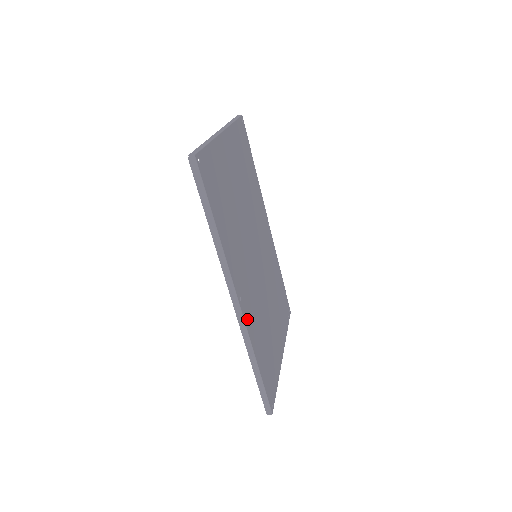
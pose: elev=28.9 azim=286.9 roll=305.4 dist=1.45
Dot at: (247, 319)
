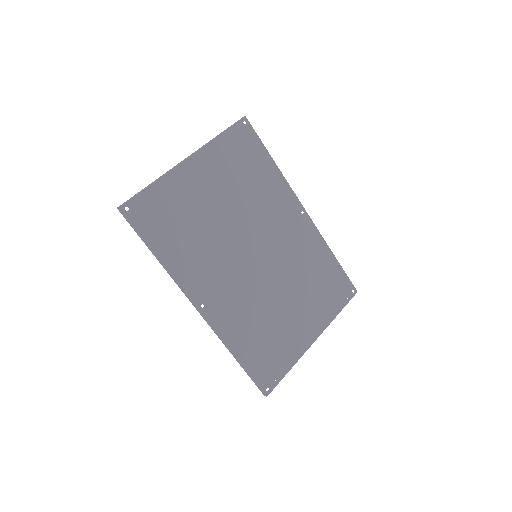
Dot at: (217, 320)
